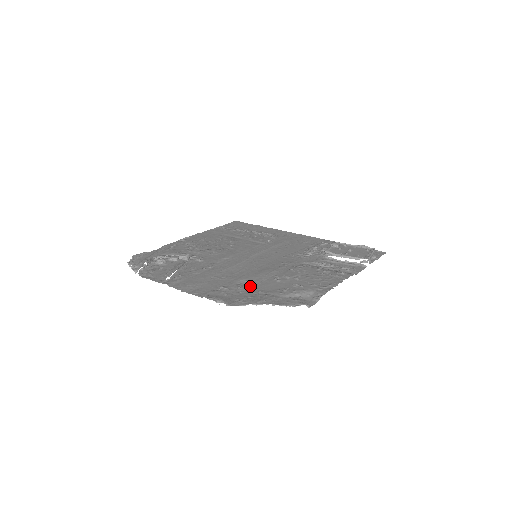
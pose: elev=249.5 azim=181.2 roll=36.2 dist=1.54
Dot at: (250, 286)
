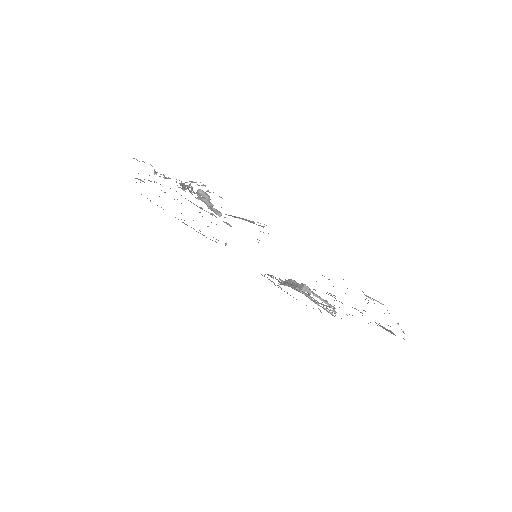
Dot at: occluded
